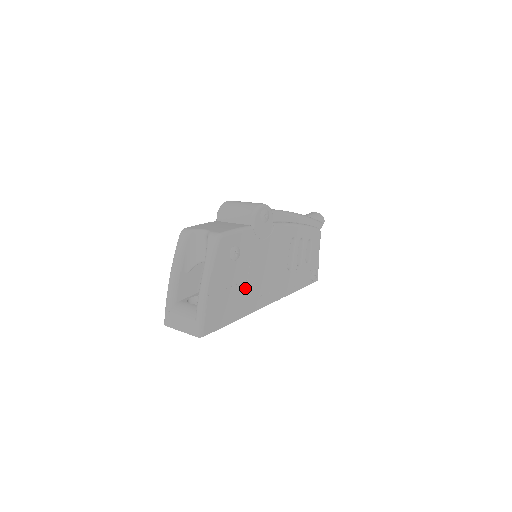
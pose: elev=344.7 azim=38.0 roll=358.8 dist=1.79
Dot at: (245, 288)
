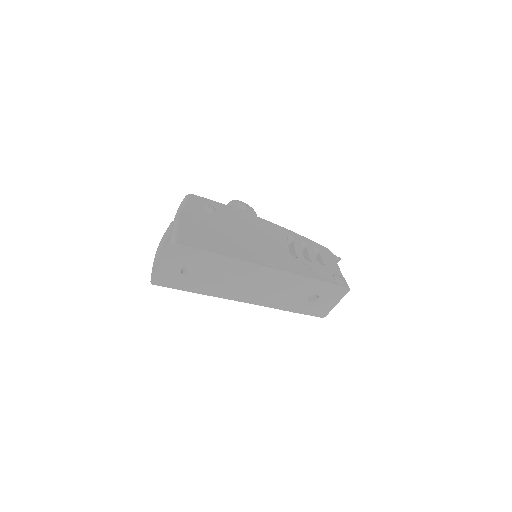
Dot at: (231, 239)
